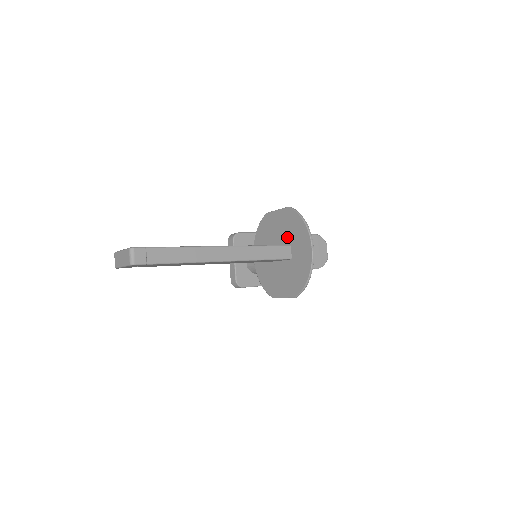
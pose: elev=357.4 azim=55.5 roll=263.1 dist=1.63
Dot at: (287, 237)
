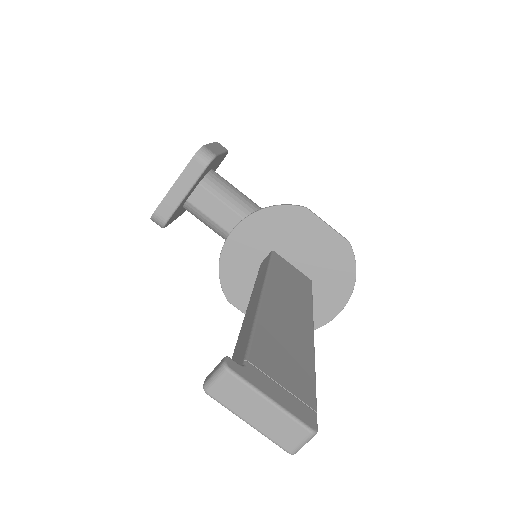
Dot at: (315, 269)
